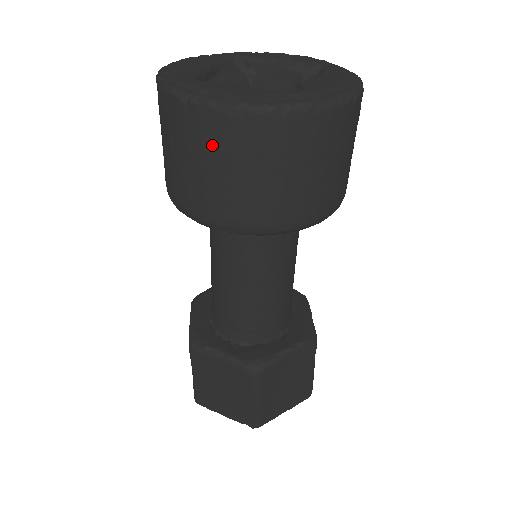
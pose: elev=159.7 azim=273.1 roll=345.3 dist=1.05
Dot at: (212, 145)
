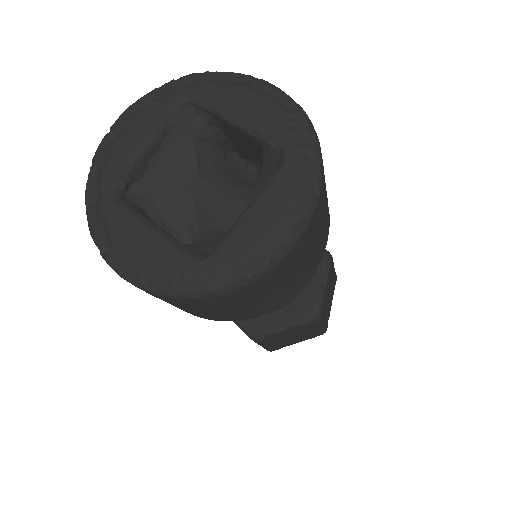
Dot at: occluded
